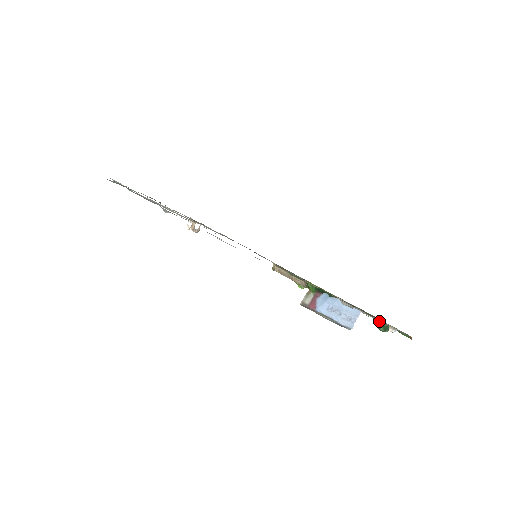
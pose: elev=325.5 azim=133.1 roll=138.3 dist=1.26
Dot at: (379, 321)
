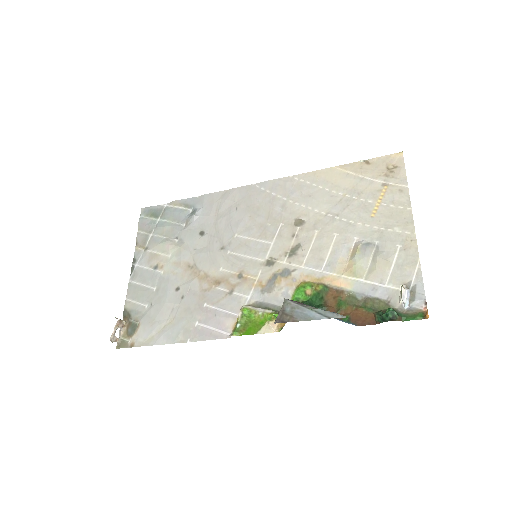
Dot at: (383, 311)
